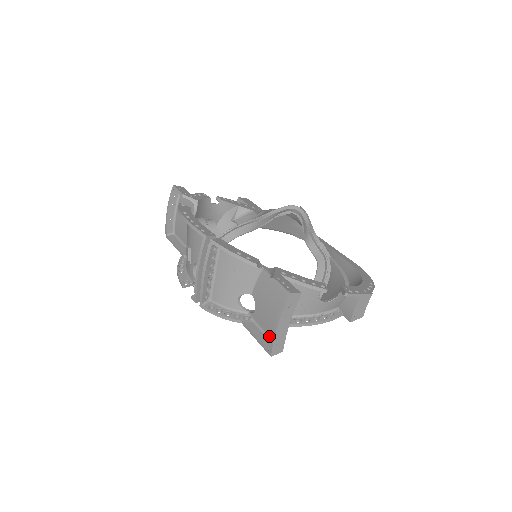
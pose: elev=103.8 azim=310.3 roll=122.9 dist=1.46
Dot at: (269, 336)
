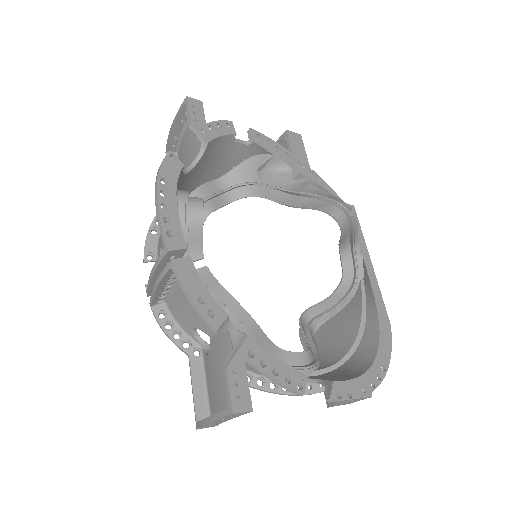
Dot at: (209, 398)
